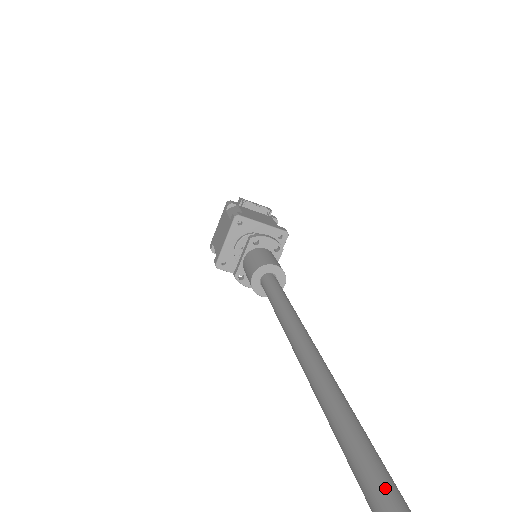
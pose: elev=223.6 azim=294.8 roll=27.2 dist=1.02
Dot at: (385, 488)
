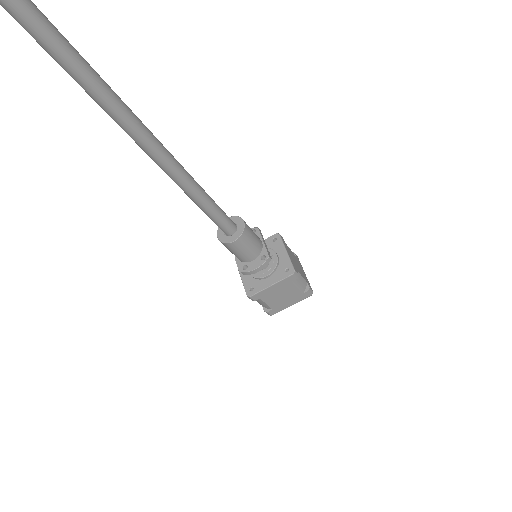
Dot at: occluded
